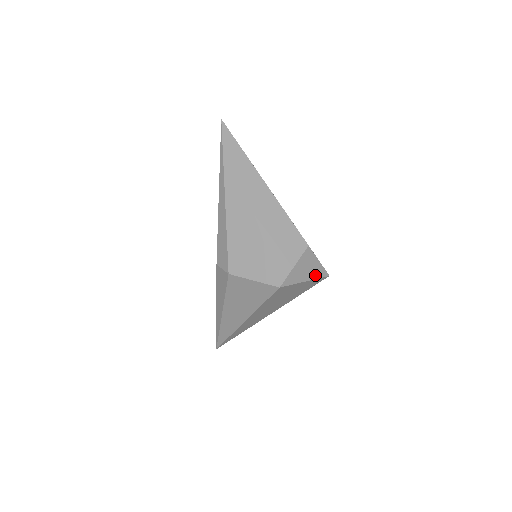
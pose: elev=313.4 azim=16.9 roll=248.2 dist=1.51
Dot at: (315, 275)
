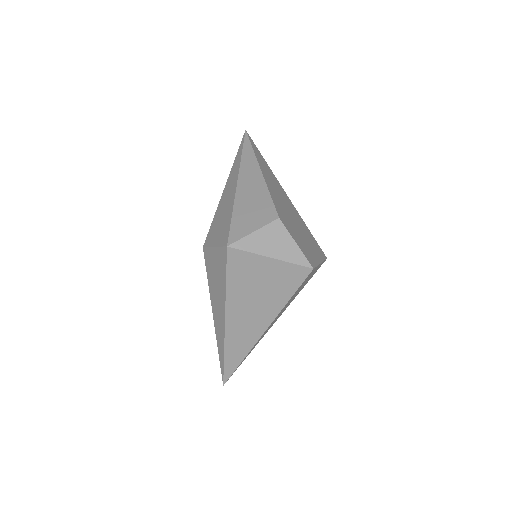
Dot at: (287, 257)
